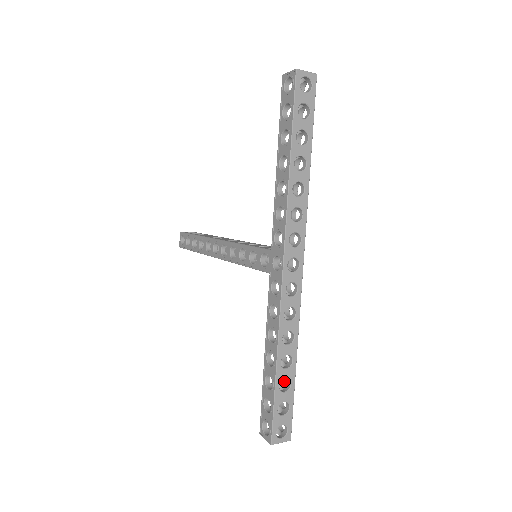
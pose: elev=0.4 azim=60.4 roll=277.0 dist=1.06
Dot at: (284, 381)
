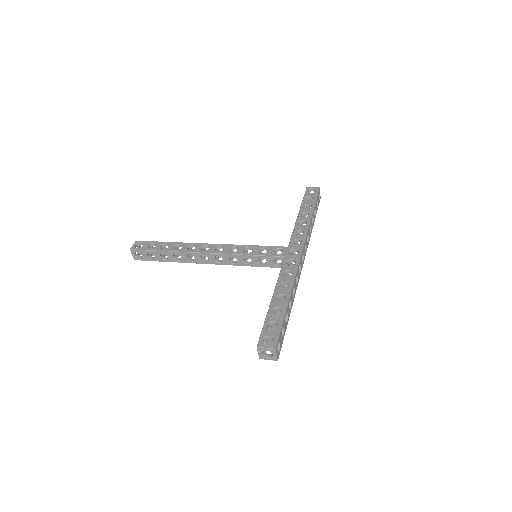
Dot at: (274, 324)
